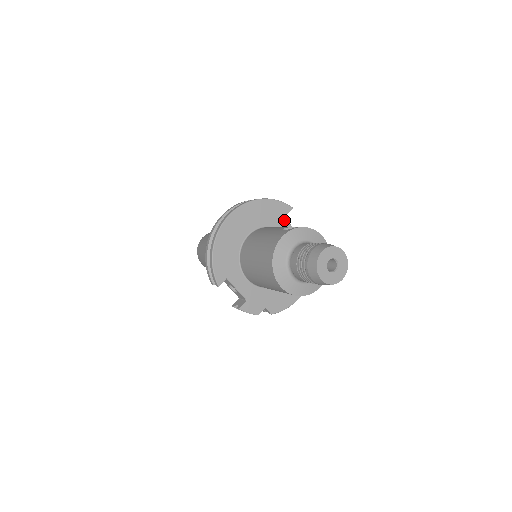
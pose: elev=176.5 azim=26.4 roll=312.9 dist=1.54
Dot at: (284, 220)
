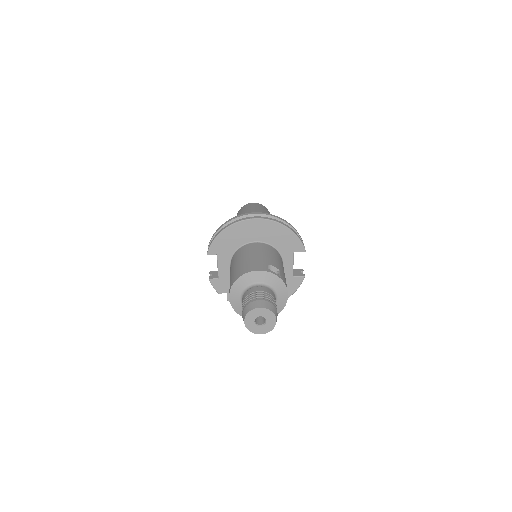
Dot at: (291, 254)
